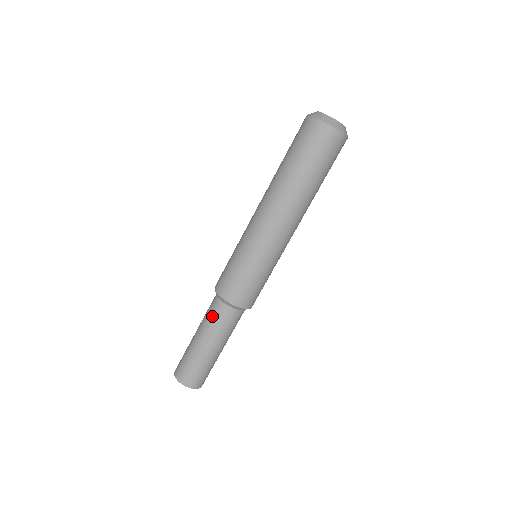
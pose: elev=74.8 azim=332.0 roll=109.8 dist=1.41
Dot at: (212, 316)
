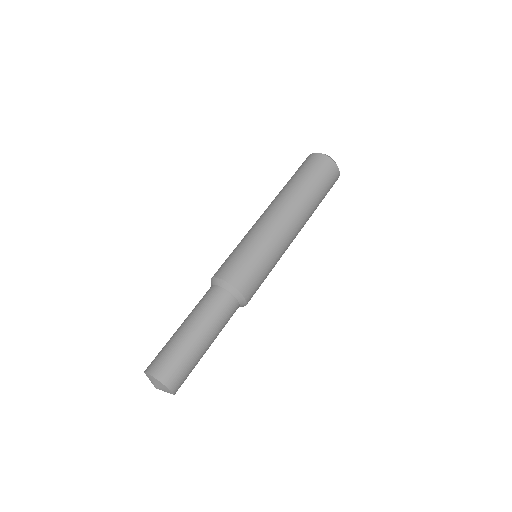
Dot at: (211, 303)
